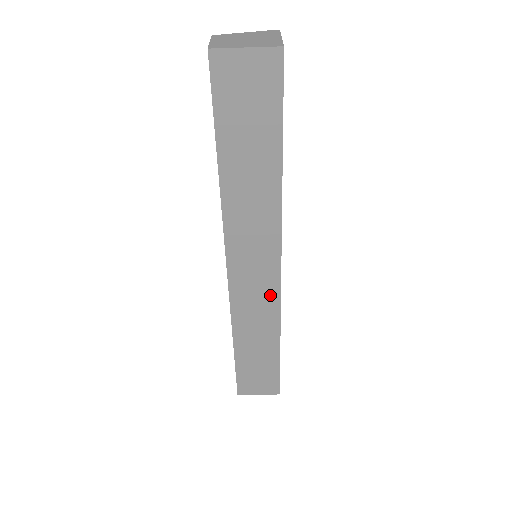
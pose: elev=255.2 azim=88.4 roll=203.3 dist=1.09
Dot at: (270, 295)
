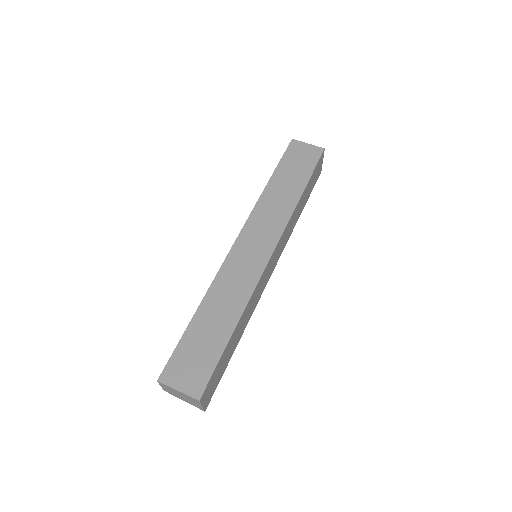
Dot at: (255, 271)
